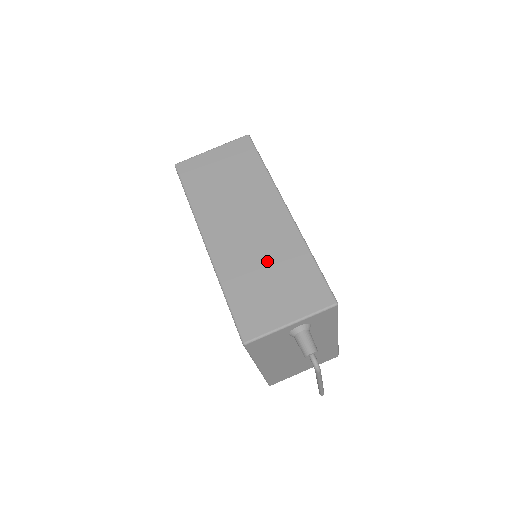
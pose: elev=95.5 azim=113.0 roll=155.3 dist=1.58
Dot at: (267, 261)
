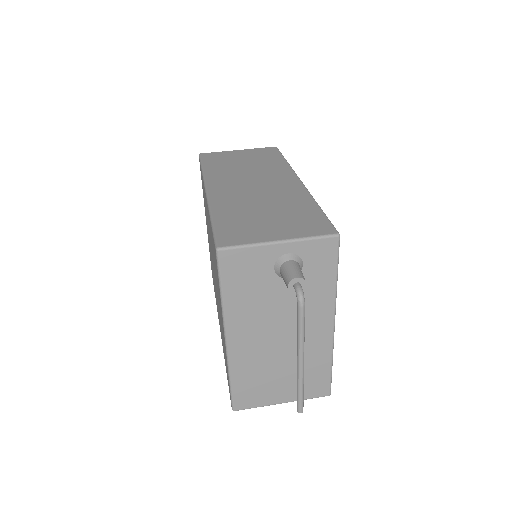
Dot at: (267, 203)
